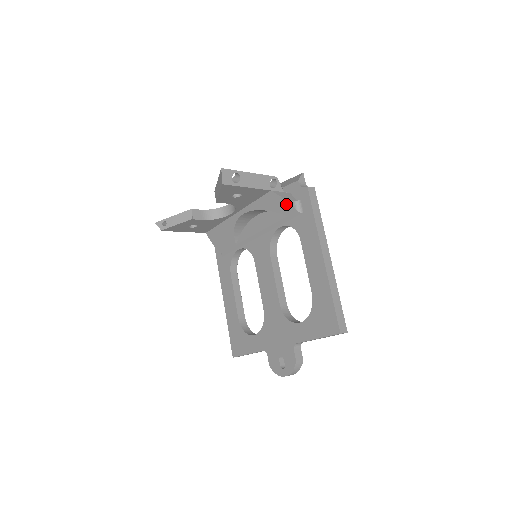
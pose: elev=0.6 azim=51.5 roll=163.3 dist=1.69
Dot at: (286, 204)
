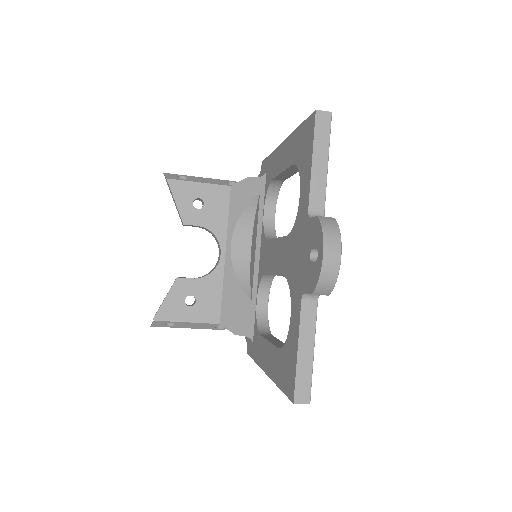
Dot at: (250, 182)
